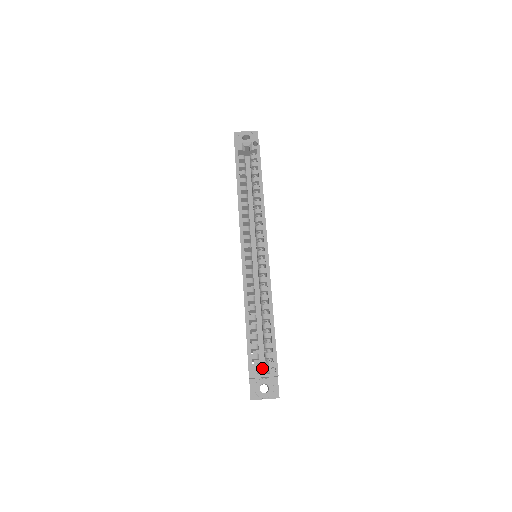
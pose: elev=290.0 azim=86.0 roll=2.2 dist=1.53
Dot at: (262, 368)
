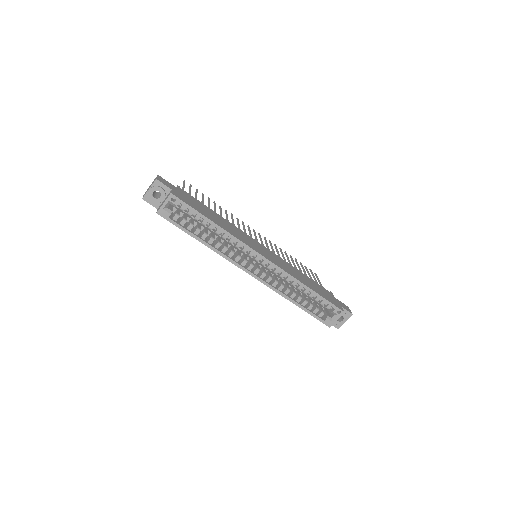
Dot at: occluded
